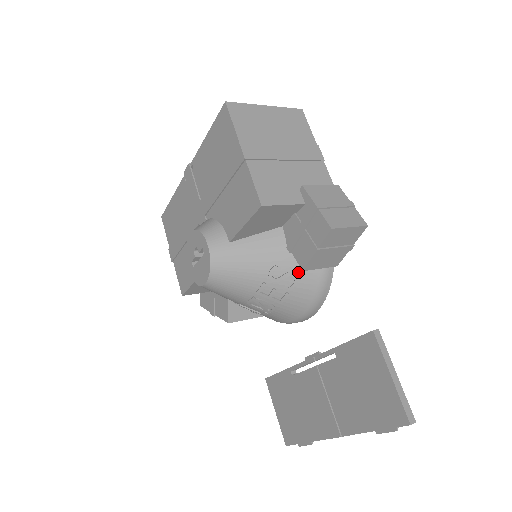
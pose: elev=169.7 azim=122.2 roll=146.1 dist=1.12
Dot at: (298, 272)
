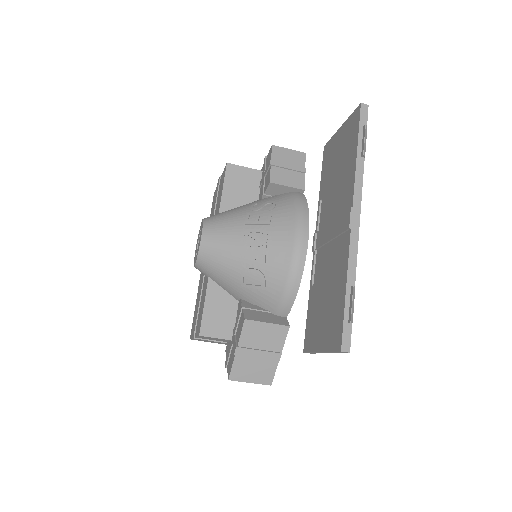
Dot at: (274, 201)
